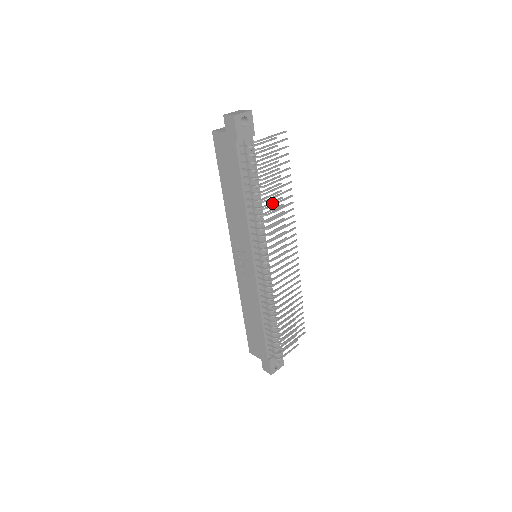
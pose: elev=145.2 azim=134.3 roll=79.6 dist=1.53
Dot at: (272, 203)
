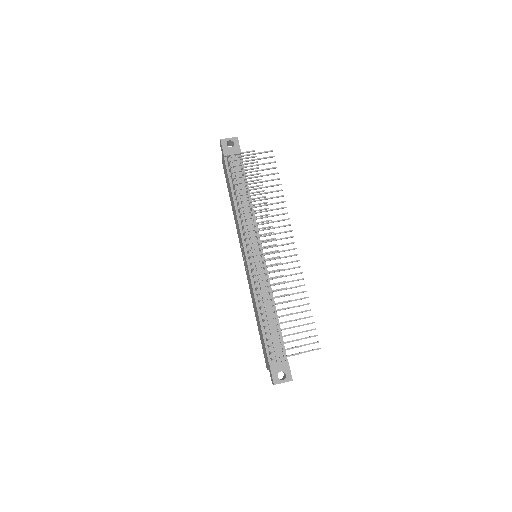
Dot at: (253, 199)
